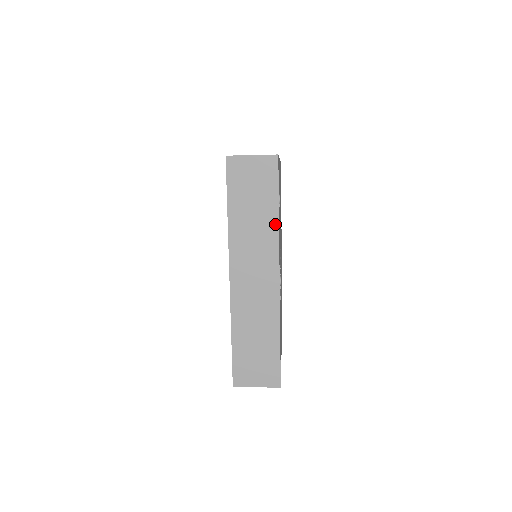
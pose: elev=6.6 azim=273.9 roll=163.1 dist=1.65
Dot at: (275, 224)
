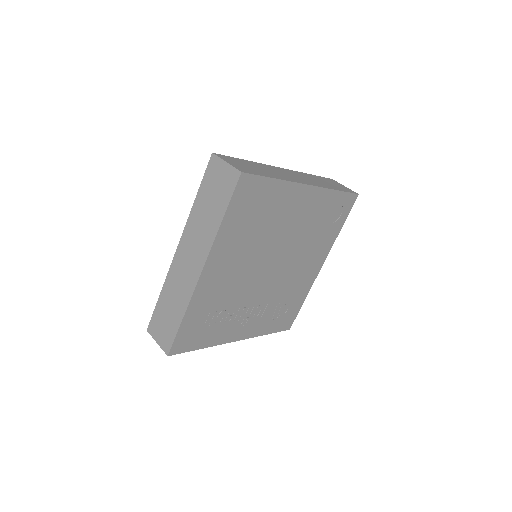
Dot at: (208, 345)
